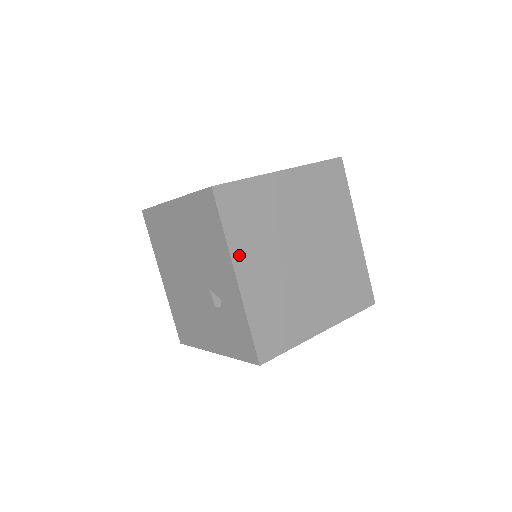
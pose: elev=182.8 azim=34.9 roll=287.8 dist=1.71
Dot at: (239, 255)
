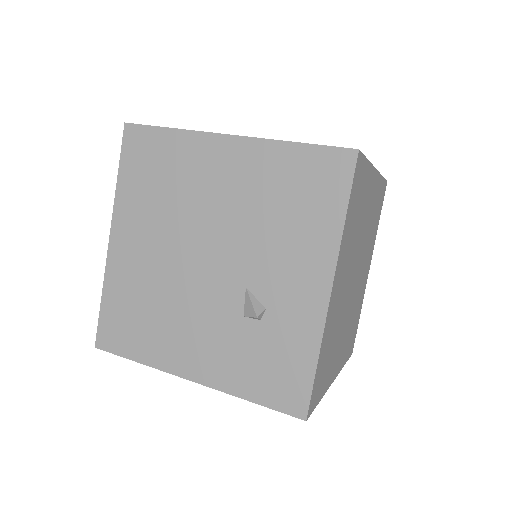
Dot at: (340, 258)
